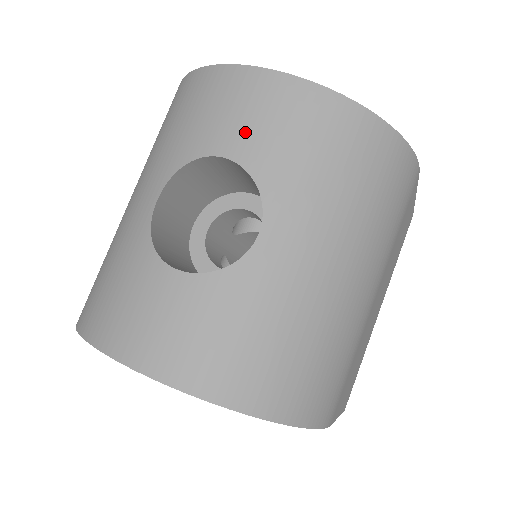
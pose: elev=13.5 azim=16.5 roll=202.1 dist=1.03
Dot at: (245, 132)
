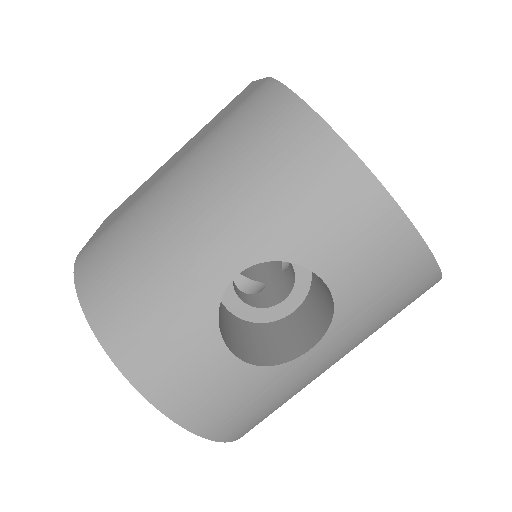
Dot at: (354, 268)
